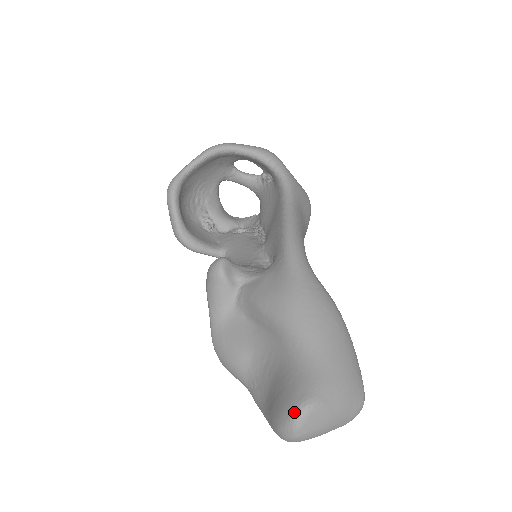
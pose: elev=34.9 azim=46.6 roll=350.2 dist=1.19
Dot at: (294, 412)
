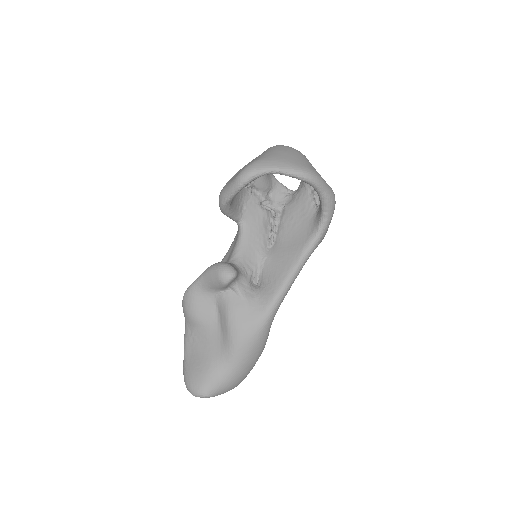
Dot at: (200, 393)
